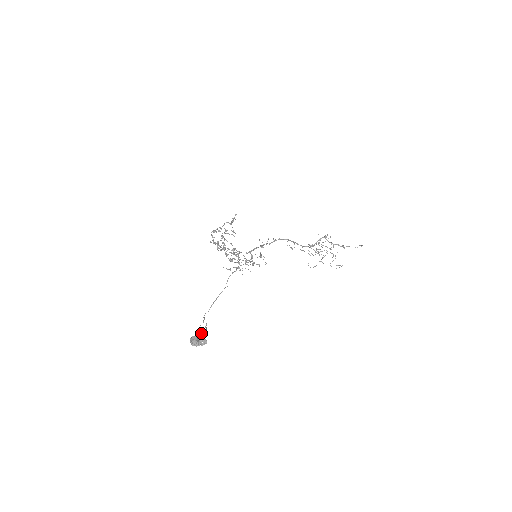
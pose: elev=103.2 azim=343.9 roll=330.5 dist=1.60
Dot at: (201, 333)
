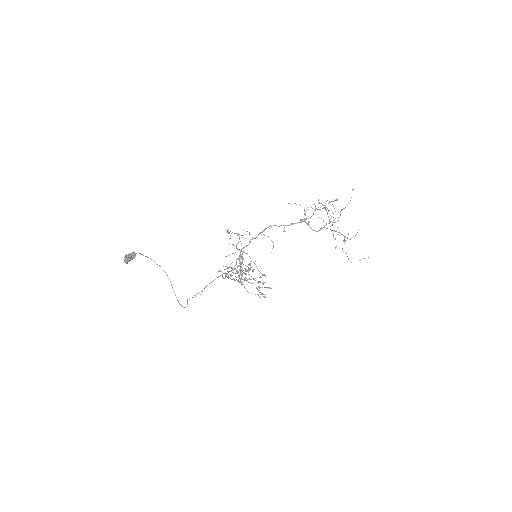
Dot at: occluded
